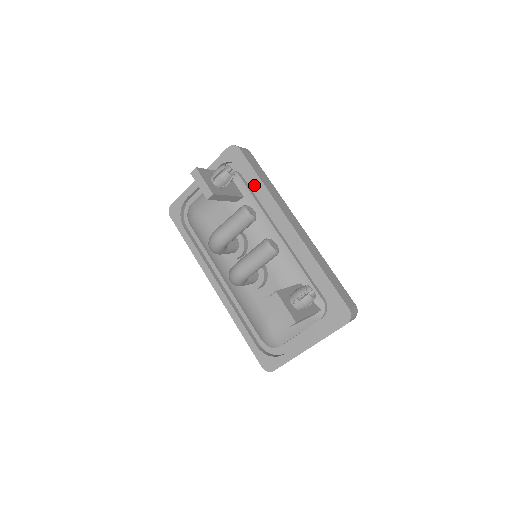
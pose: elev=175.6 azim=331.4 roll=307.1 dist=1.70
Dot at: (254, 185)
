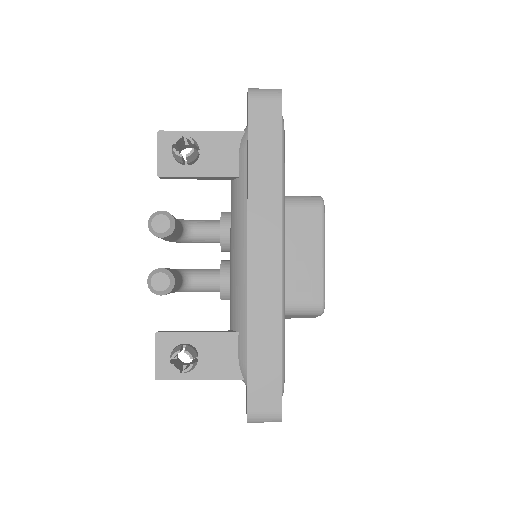
Dot at: occluded
